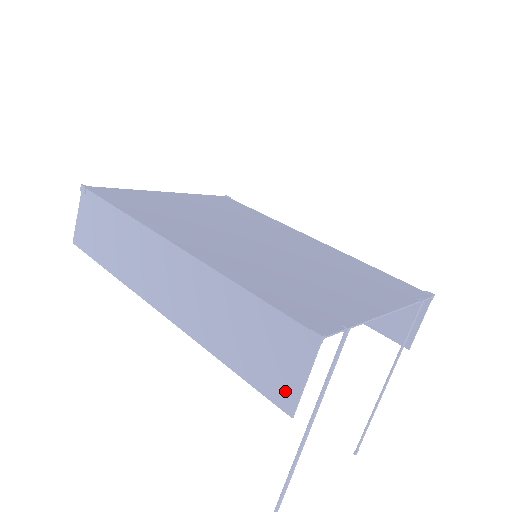
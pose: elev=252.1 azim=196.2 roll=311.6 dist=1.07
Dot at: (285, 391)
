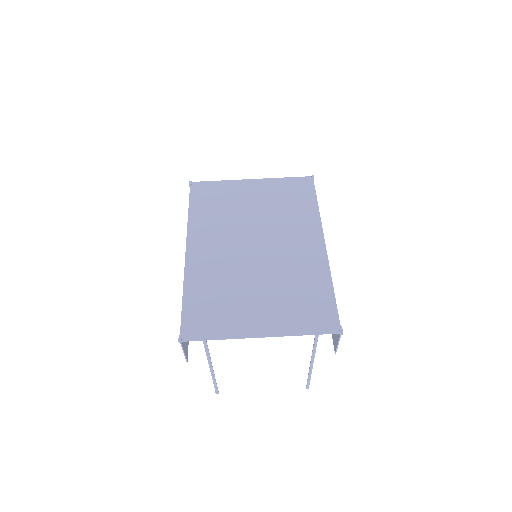
Dot at: occluded
